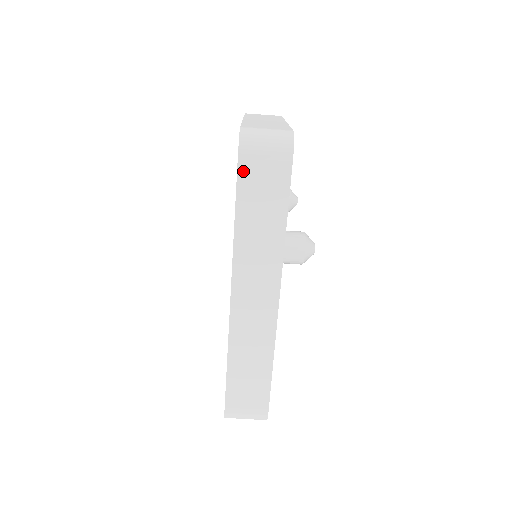
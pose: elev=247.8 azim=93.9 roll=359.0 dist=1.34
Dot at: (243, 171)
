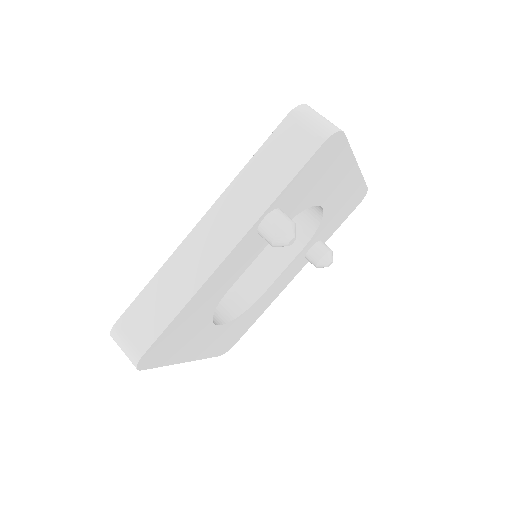
Dot at: (283, 128)
